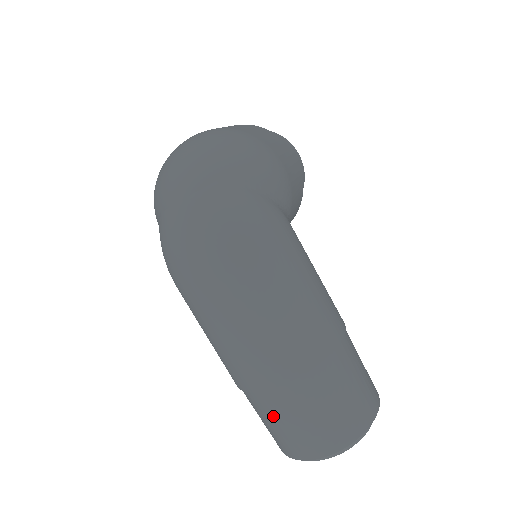
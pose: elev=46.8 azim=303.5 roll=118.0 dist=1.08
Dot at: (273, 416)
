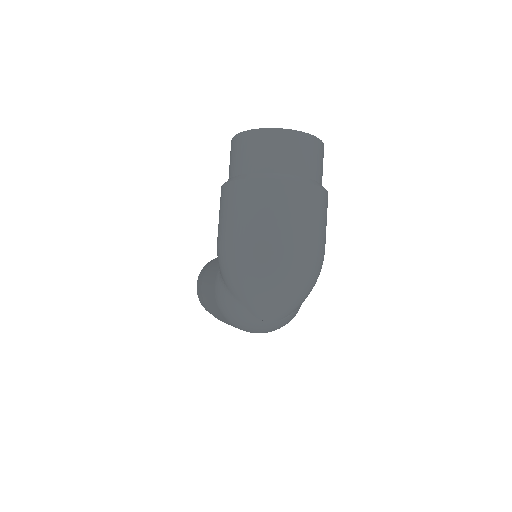
Dot at: occluded
